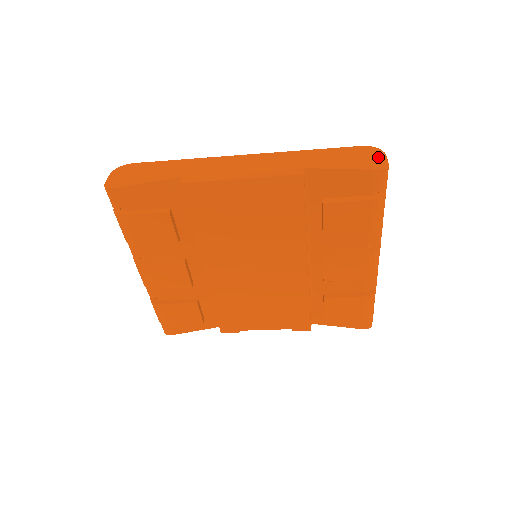
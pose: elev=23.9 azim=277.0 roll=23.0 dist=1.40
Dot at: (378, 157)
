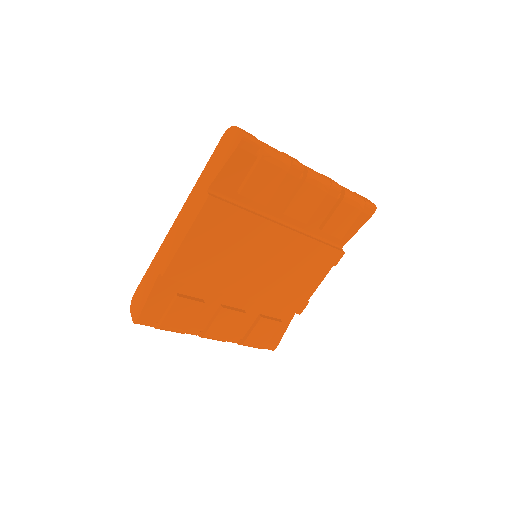
Dot at: (234, 134)
